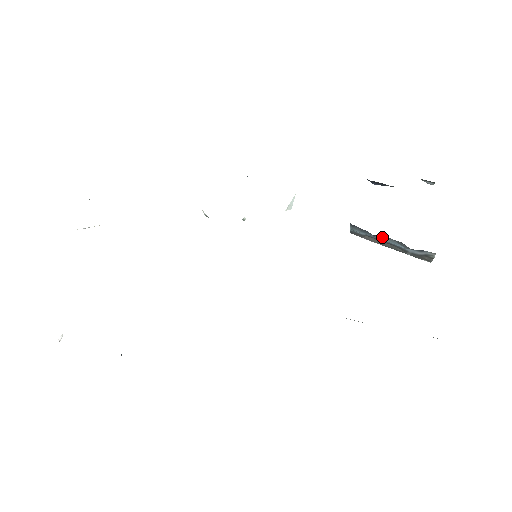
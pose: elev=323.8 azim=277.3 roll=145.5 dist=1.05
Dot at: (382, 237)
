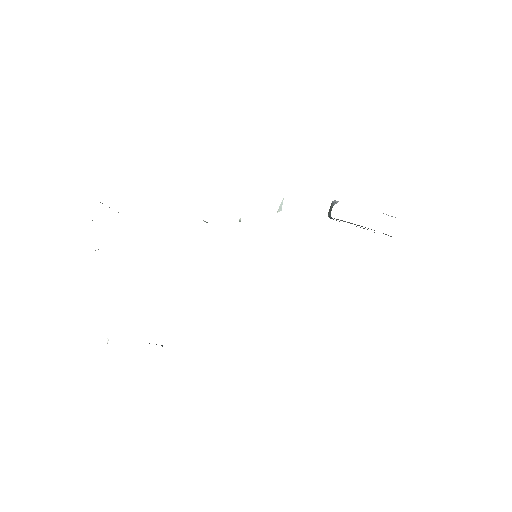
Dot at: (356, 226)
